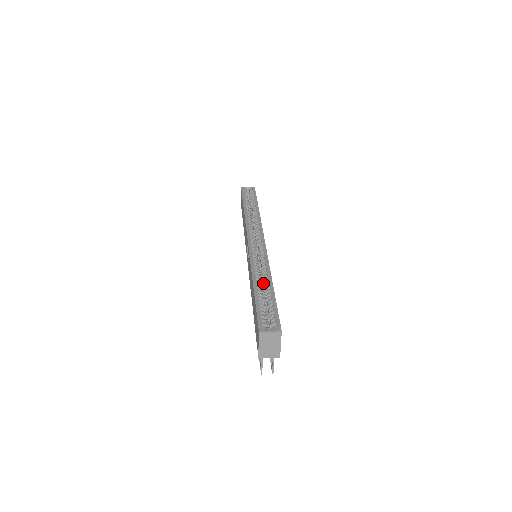
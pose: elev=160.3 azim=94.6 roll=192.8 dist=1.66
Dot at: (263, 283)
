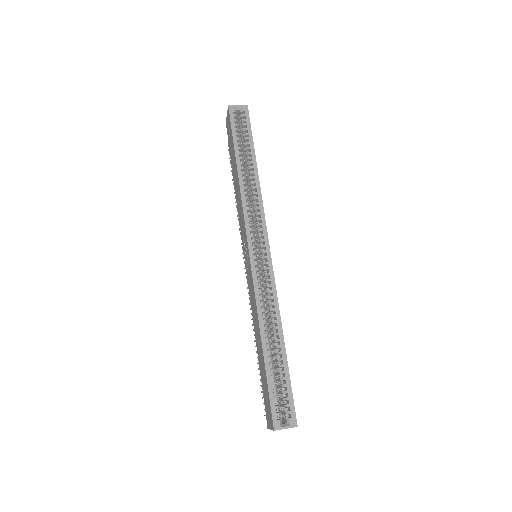
Dot at: (271, 332)
